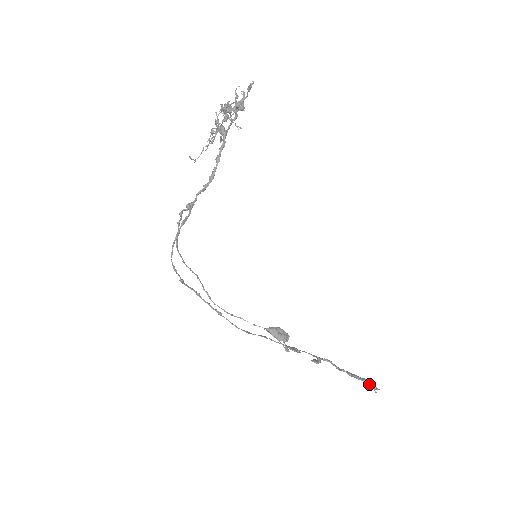
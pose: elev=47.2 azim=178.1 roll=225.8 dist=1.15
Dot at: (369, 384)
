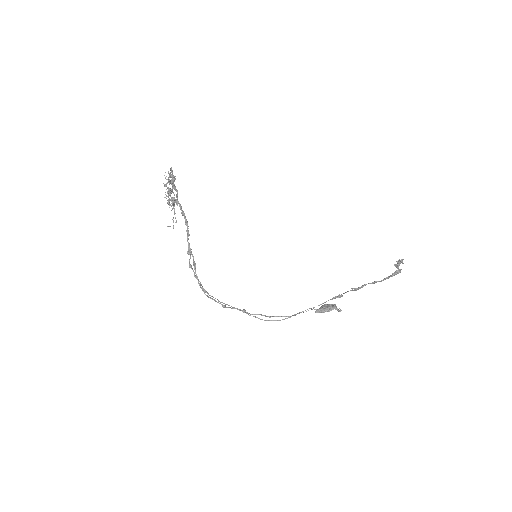
Dot at: (396, 264)
